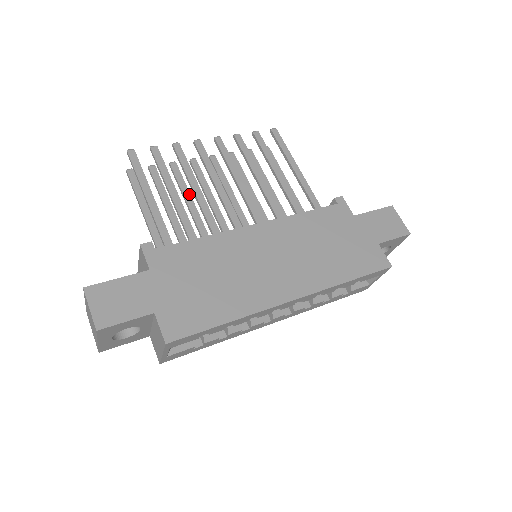
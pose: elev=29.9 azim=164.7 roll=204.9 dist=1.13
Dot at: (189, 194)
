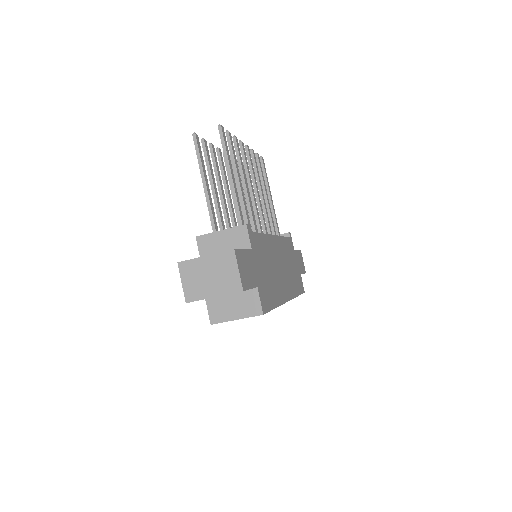
Dot at: (221, 181)
